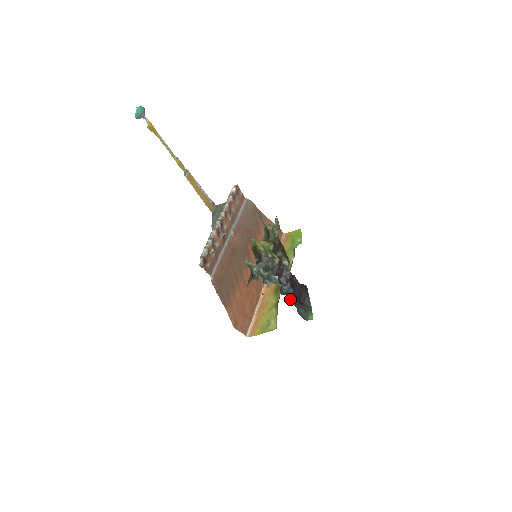
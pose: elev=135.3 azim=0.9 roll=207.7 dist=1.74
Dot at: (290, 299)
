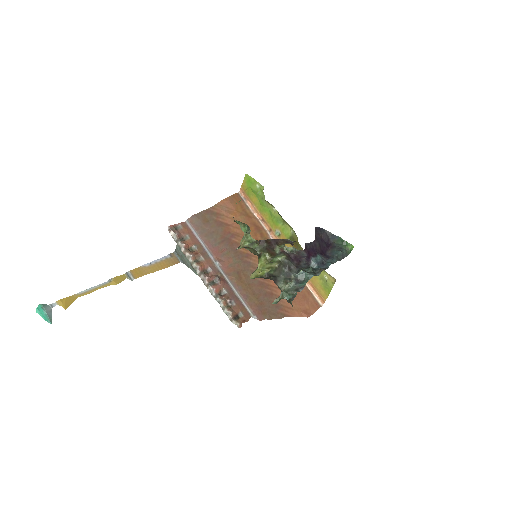
Dot at: (326, 266)
